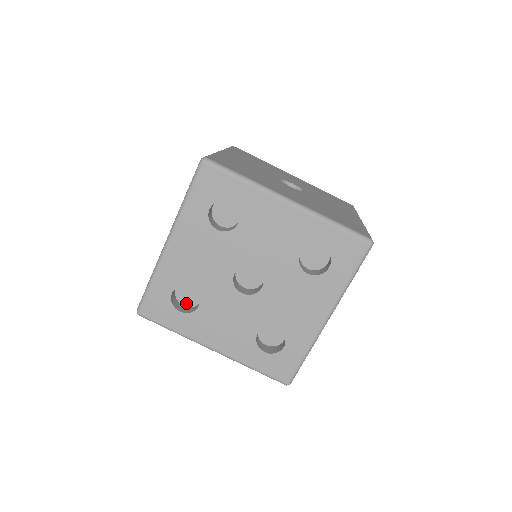
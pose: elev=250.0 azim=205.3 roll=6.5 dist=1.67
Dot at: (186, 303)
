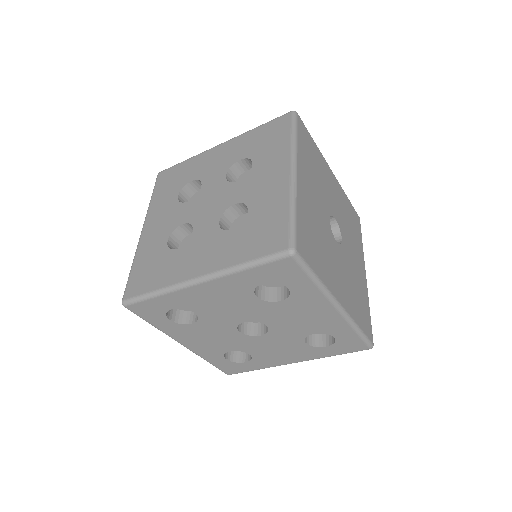
Dot at: occluded
